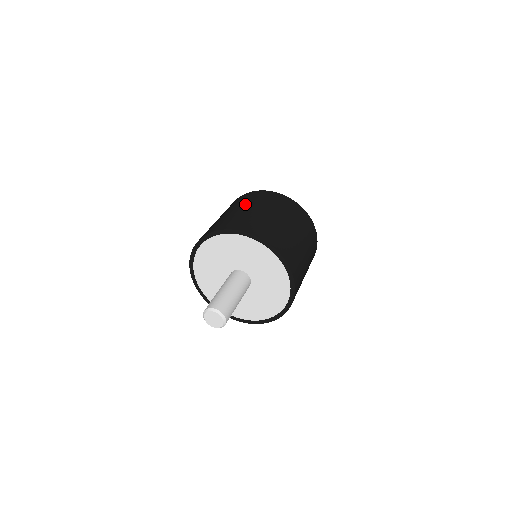
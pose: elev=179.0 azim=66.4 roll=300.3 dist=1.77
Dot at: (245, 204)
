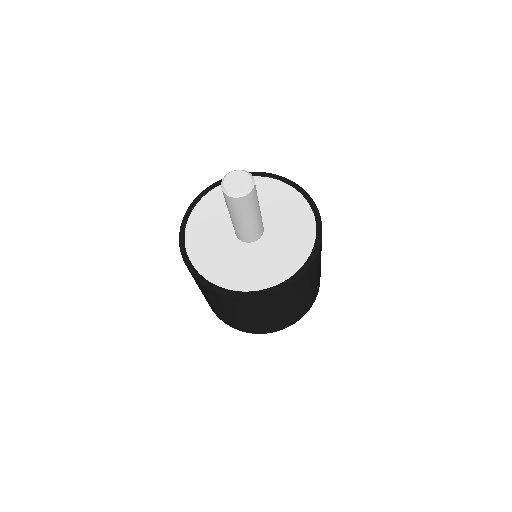
Dot at: occluded
